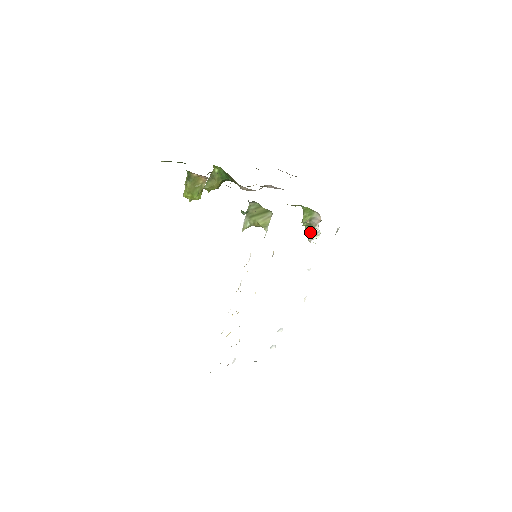
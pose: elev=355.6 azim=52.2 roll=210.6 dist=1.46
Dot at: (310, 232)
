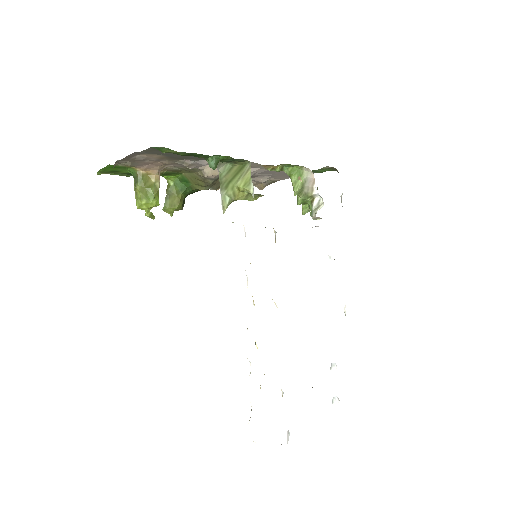
Dot at: (310, 210)
